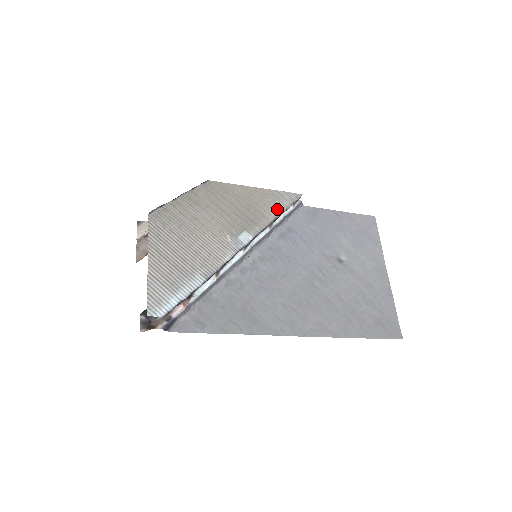
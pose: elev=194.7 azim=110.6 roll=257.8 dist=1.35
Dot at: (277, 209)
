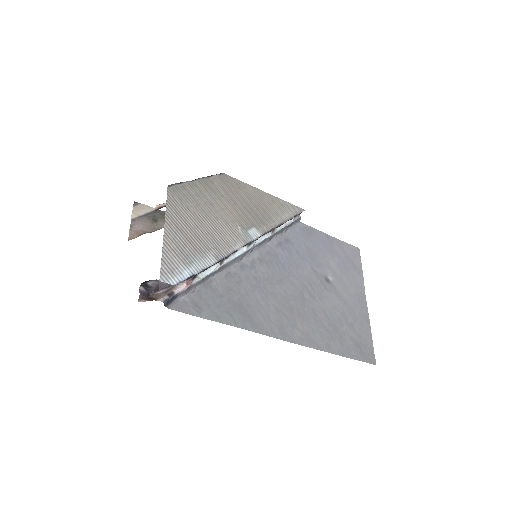
Dot at: (283, 216)
